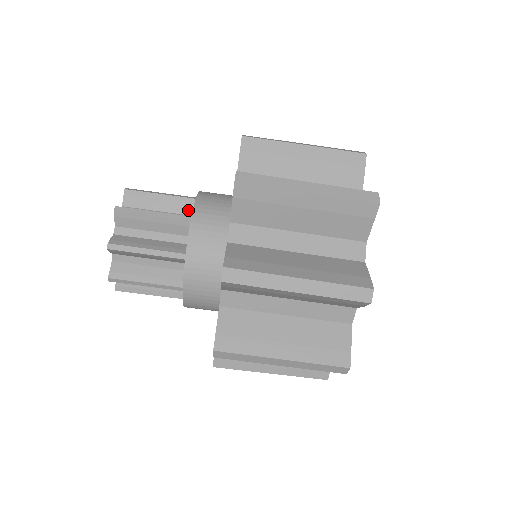
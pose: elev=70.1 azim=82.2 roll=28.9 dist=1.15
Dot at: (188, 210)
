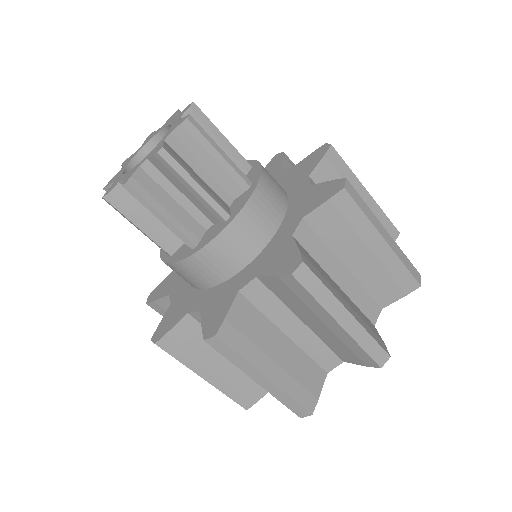
Dot at: occluded
